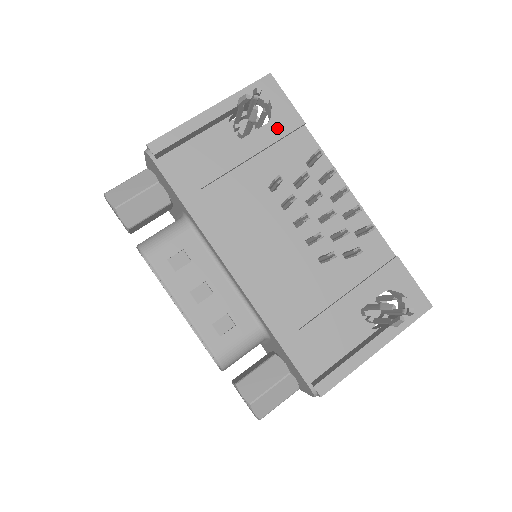
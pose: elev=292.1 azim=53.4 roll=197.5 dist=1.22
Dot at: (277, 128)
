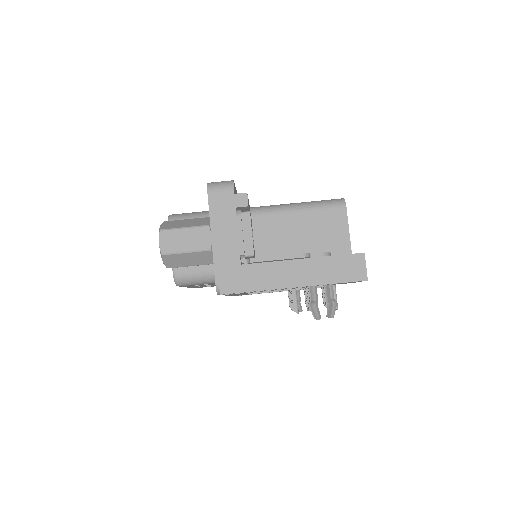
Dot at: occluded
